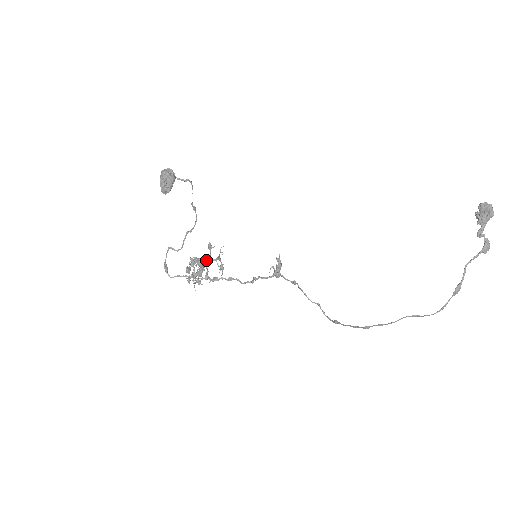
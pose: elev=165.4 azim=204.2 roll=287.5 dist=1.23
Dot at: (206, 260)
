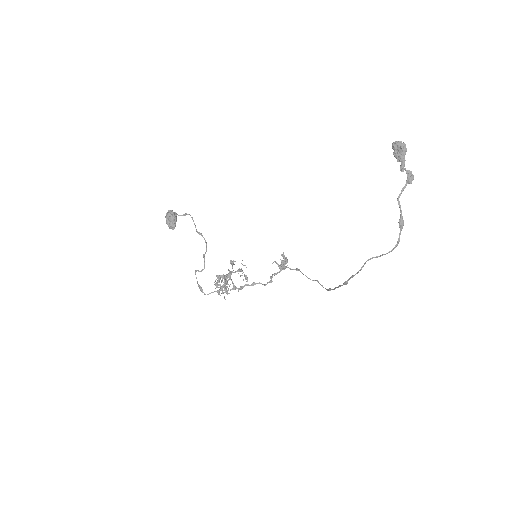
Dot at: (228, 274)
